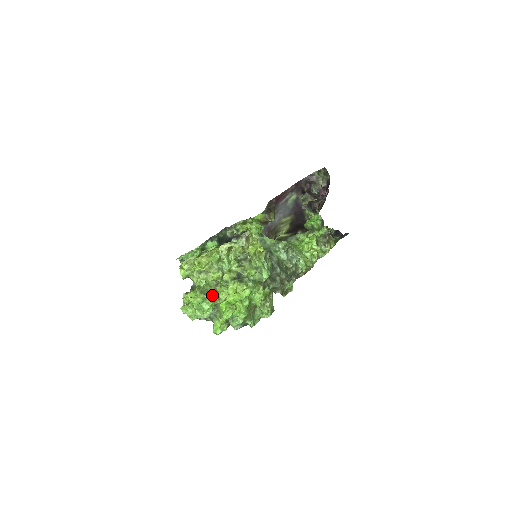
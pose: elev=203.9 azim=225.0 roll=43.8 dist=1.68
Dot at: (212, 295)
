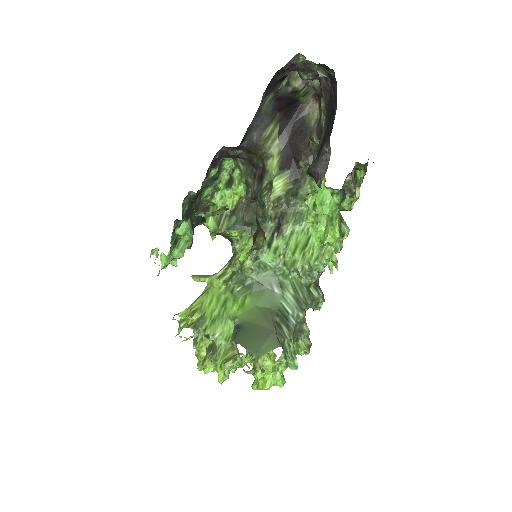
Dot at: (234, 360)
